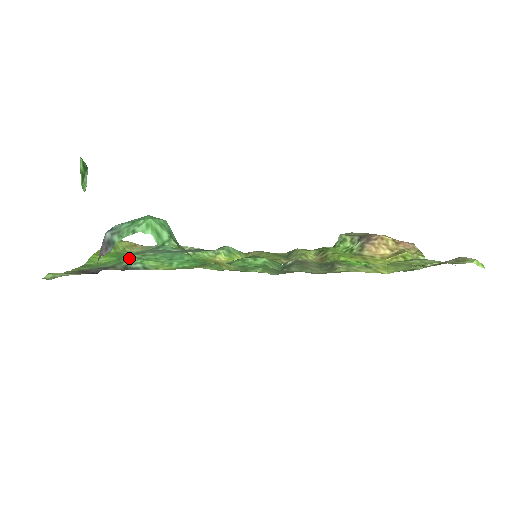
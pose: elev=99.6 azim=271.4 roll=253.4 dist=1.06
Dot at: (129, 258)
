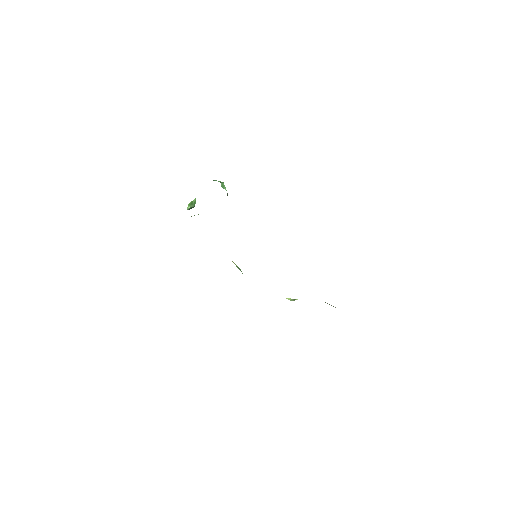
Dot at: occluded
